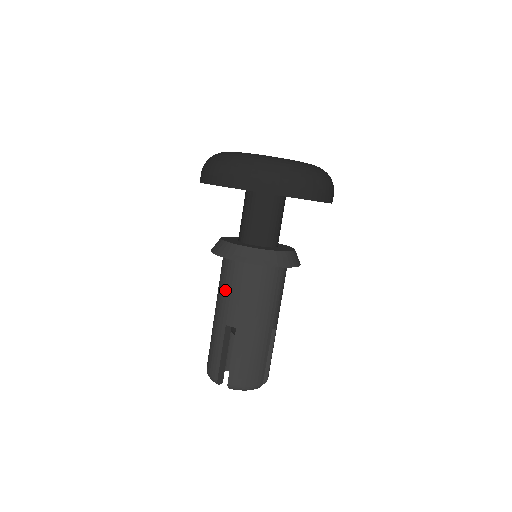
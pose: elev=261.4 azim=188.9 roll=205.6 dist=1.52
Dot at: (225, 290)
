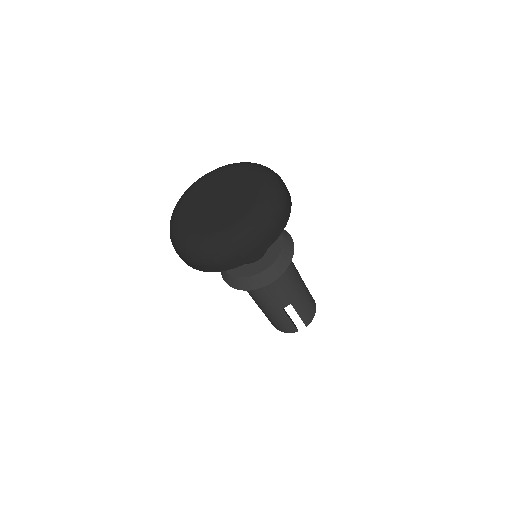
Dot at: occluded
